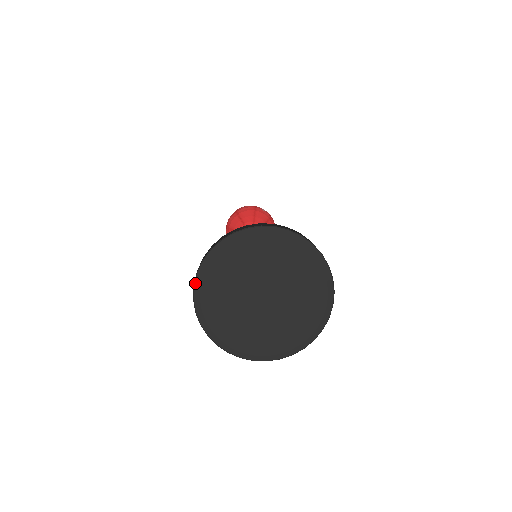
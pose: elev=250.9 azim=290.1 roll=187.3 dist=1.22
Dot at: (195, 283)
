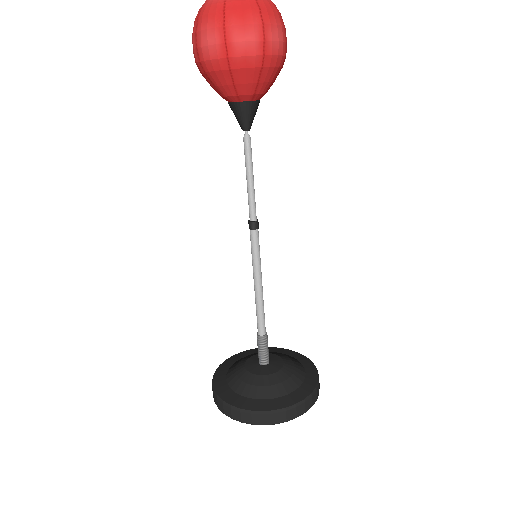
Dot at: occluded
